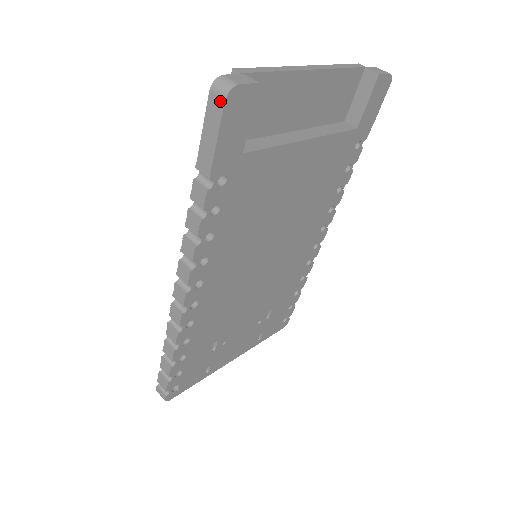
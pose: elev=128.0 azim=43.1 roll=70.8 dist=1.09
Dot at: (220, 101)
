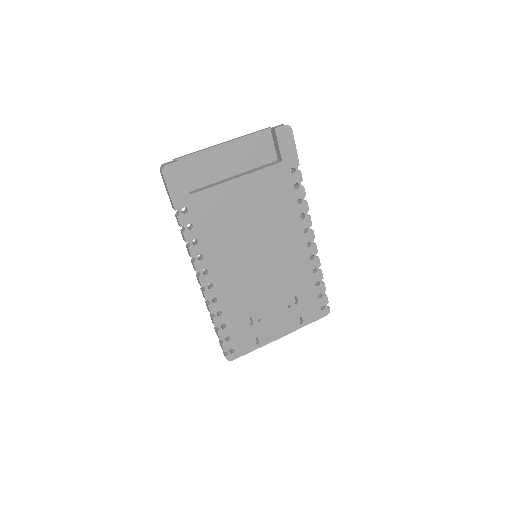
Dot at: (162, 175)
